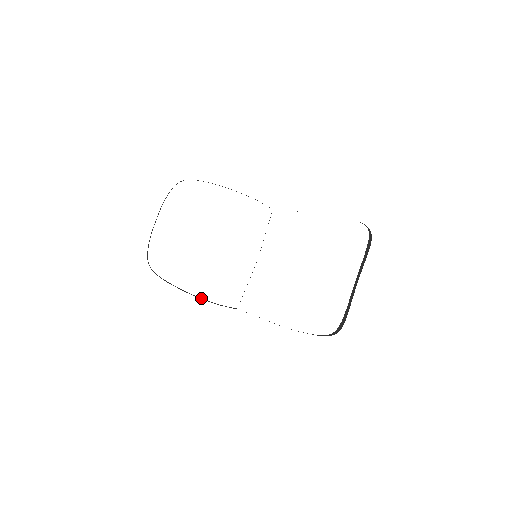
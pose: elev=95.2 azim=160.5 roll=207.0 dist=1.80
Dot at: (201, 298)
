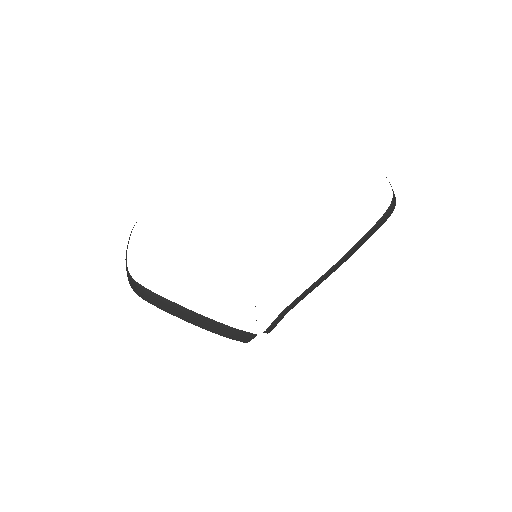
Dot at: (209, 319)
